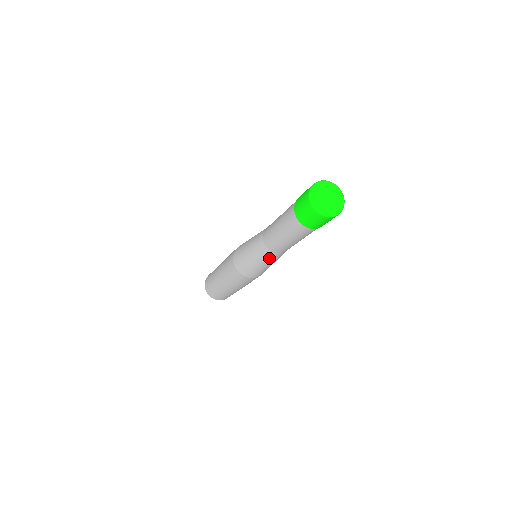
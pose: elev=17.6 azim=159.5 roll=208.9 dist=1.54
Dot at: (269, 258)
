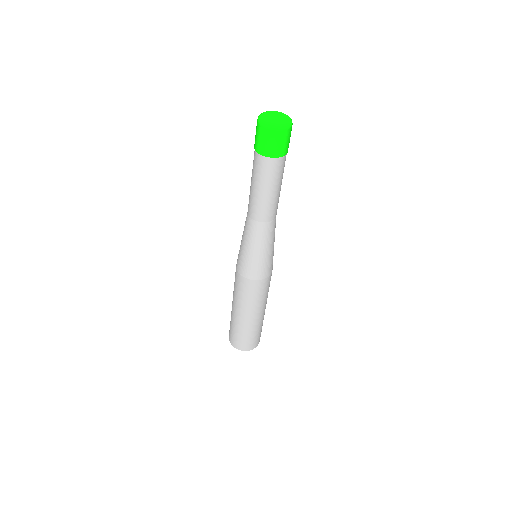
Dot at: (262, 234)
